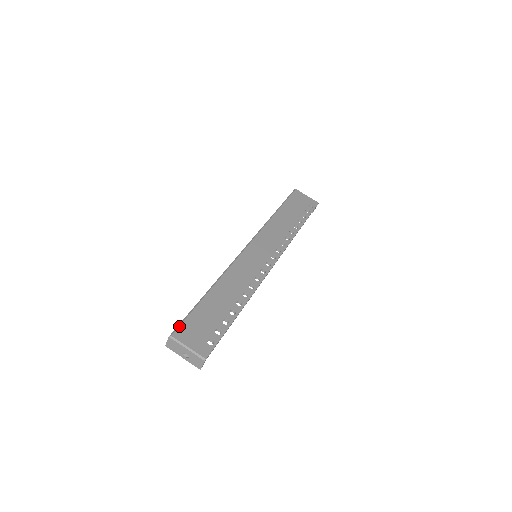
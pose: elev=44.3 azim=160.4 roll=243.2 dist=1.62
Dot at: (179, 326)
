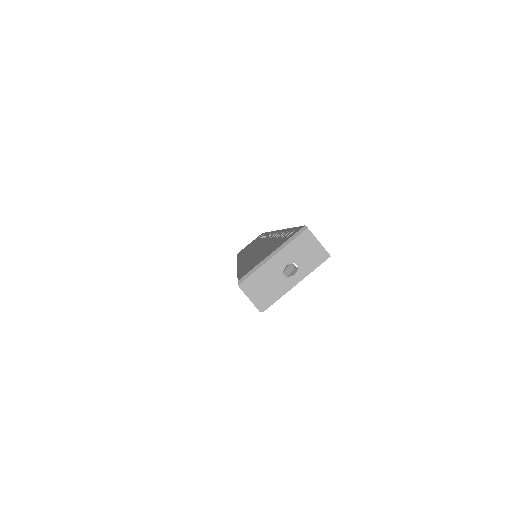
Dot at: occluded
